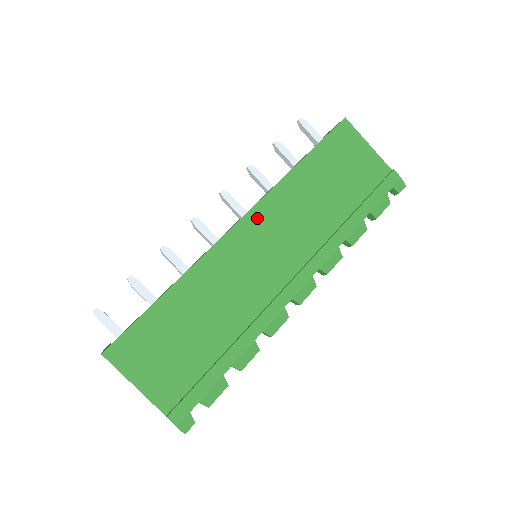
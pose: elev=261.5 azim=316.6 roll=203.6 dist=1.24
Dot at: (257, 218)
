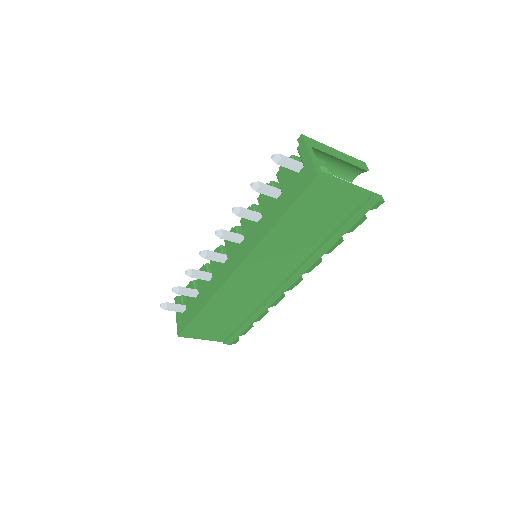
Dot at: (249, 265)
